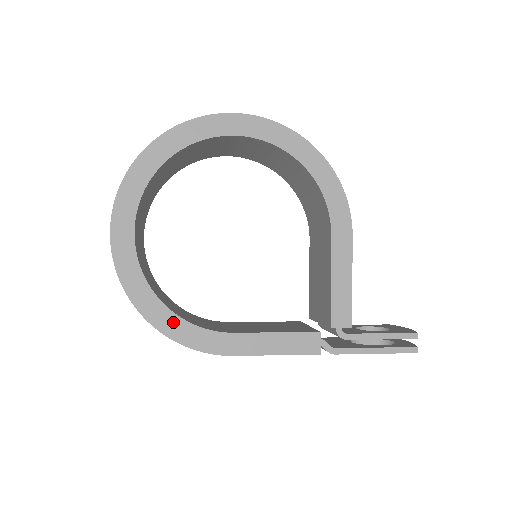
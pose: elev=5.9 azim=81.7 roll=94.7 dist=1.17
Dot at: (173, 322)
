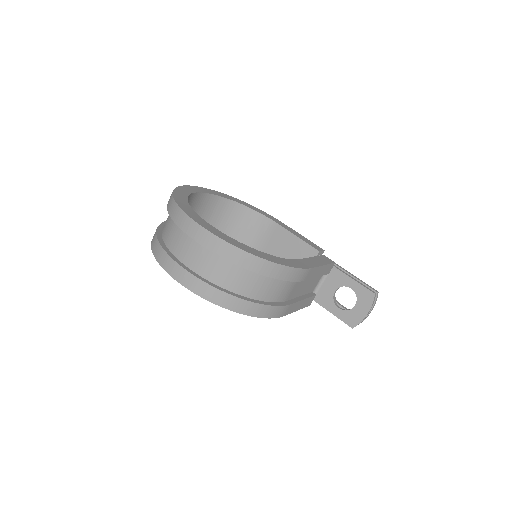
Dot at: occluded
